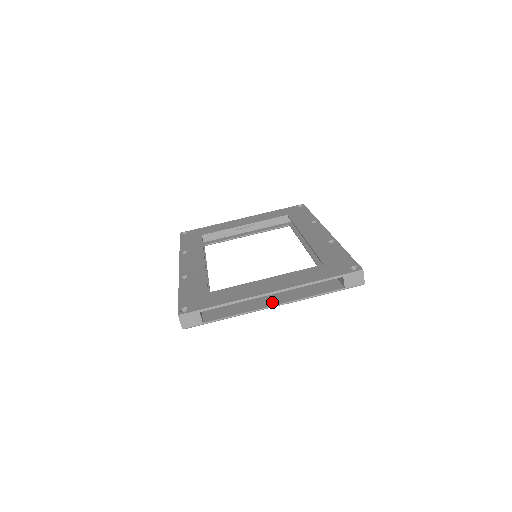
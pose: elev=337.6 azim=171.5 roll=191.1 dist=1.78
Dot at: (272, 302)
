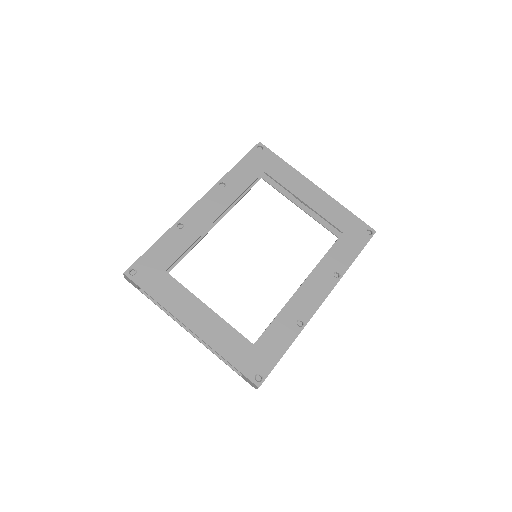
Dot at: occluded
